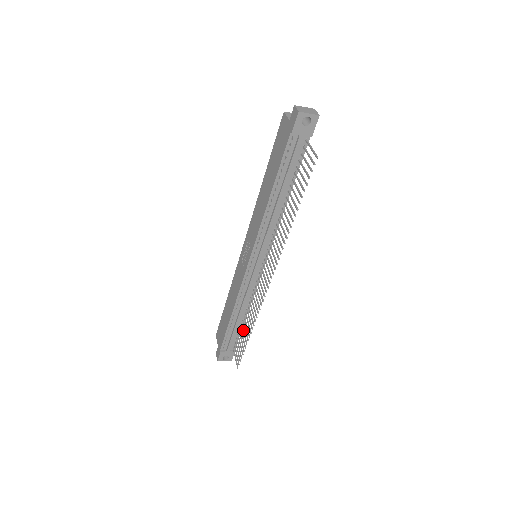
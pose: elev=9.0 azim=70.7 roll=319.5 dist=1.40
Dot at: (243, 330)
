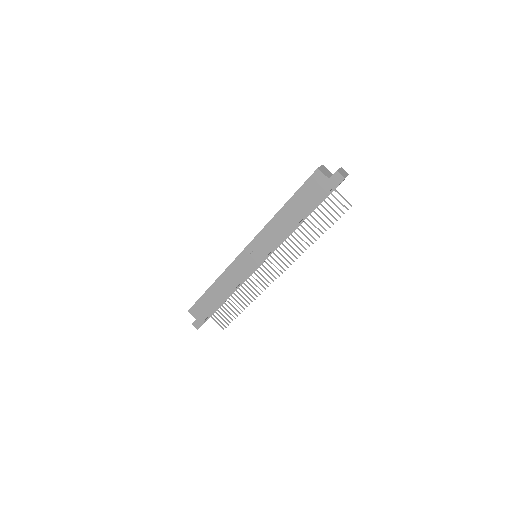
Dot at: (230, 304)
